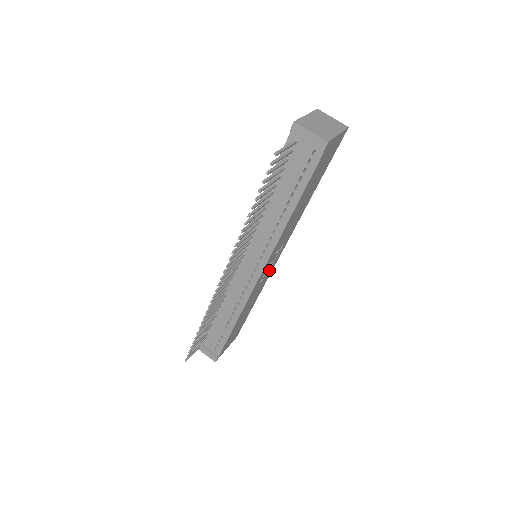
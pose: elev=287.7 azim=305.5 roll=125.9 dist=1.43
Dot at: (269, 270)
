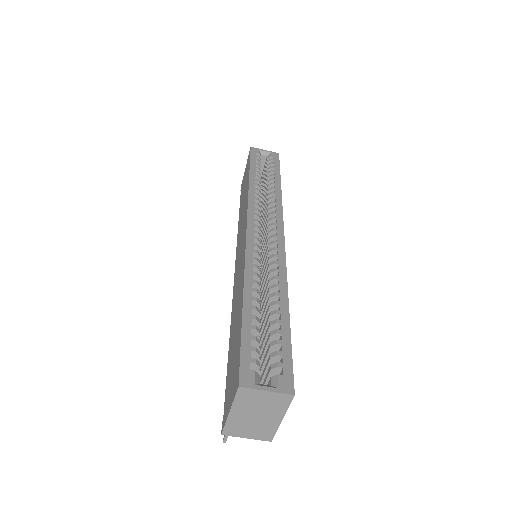
Dot at: occluded
